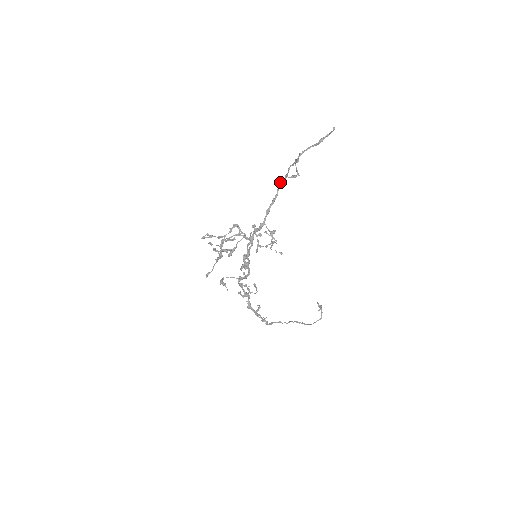
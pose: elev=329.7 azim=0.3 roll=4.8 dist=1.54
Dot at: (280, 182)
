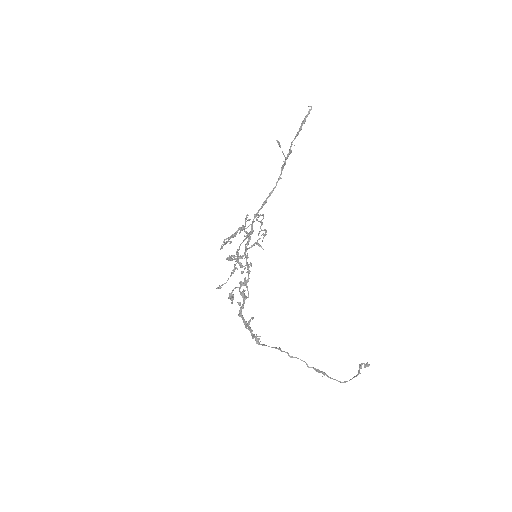
Dot at: (281, 178)
